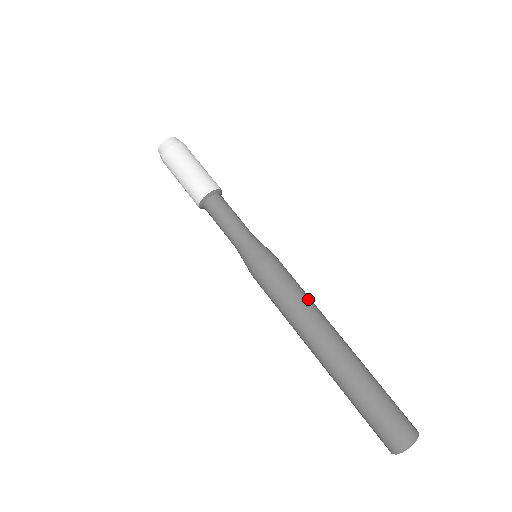
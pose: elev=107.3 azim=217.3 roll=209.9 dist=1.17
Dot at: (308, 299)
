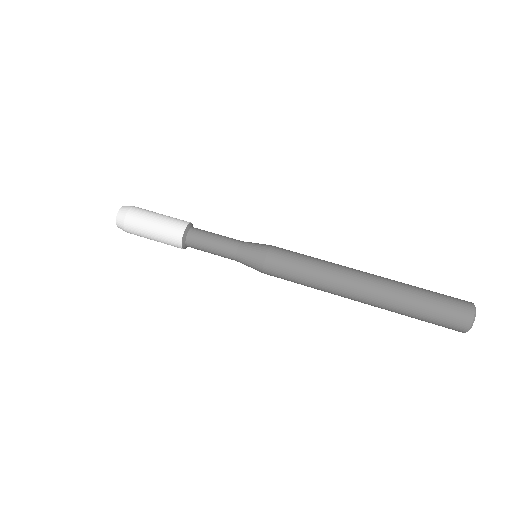
Dot at: occluded
